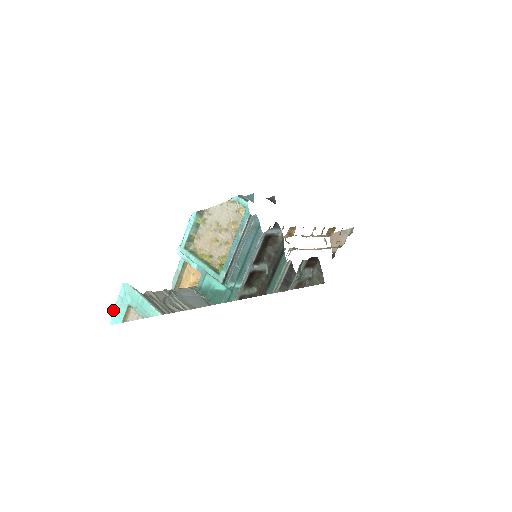
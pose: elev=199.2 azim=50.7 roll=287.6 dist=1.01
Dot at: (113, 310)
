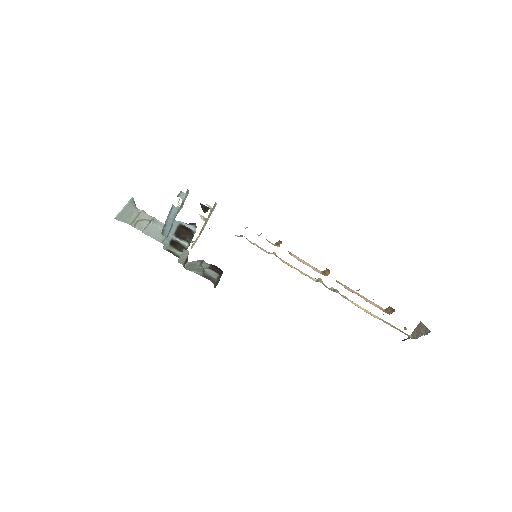
Dot at: occluded
